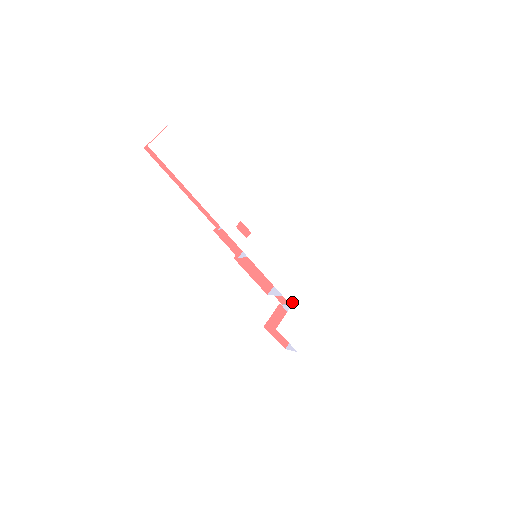
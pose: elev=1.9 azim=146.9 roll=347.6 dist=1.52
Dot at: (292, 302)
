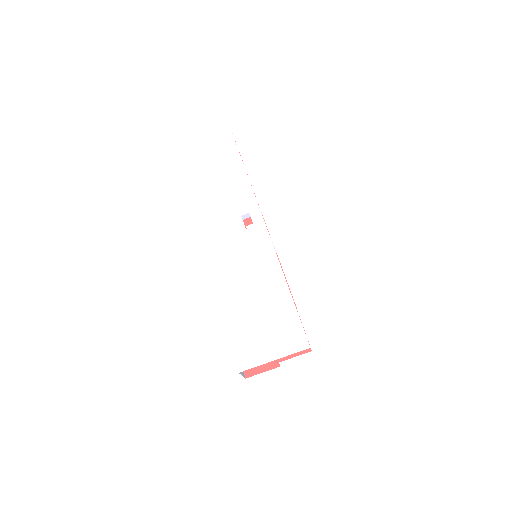
Dot at: (263, 313)
